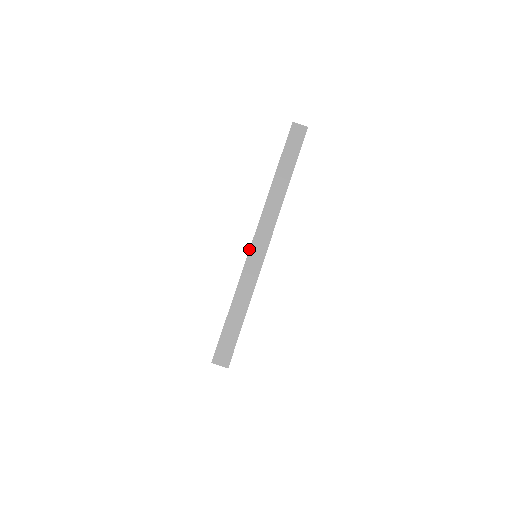
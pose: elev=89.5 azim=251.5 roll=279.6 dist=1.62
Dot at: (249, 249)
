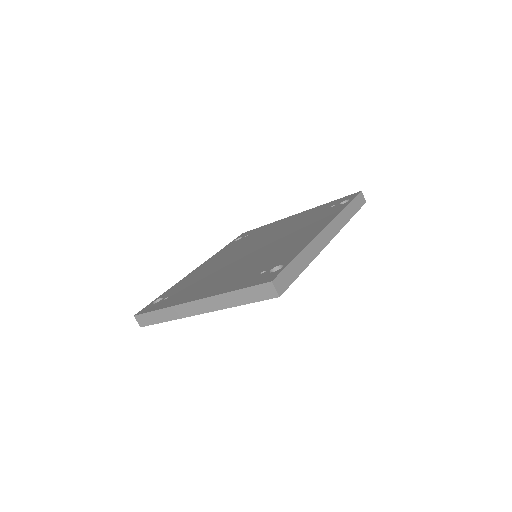
Dot at: (321, 231)
